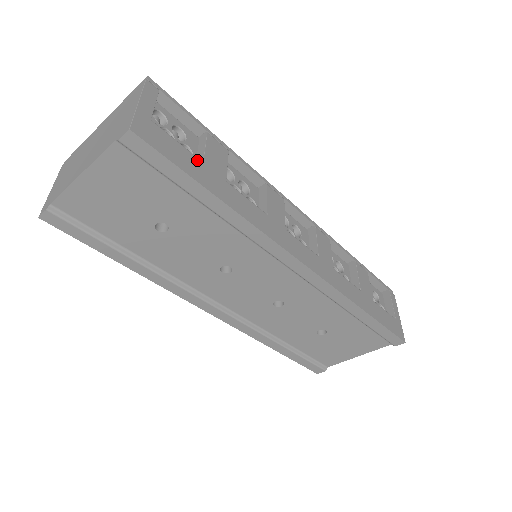
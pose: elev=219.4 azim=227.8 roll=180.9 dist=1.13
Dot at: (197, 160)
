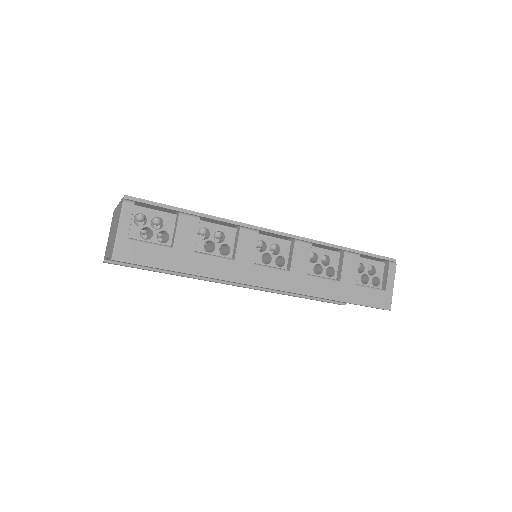
Dot at: (167, 250)
